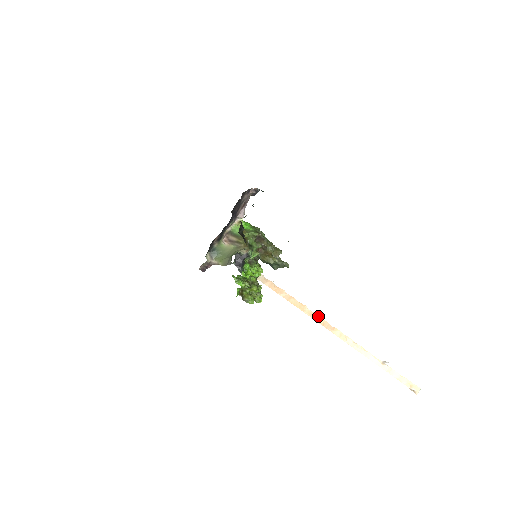
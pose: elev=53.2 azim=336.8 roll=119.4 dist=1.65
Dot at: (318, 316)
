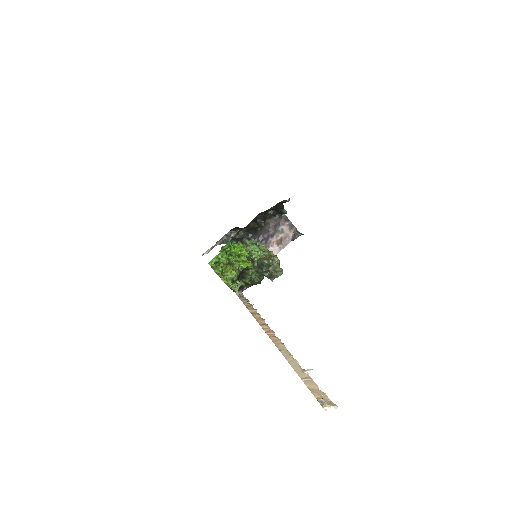
Dot at: (269, 327)
